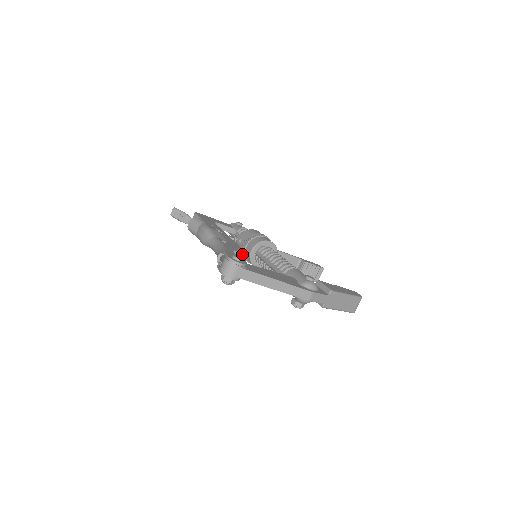
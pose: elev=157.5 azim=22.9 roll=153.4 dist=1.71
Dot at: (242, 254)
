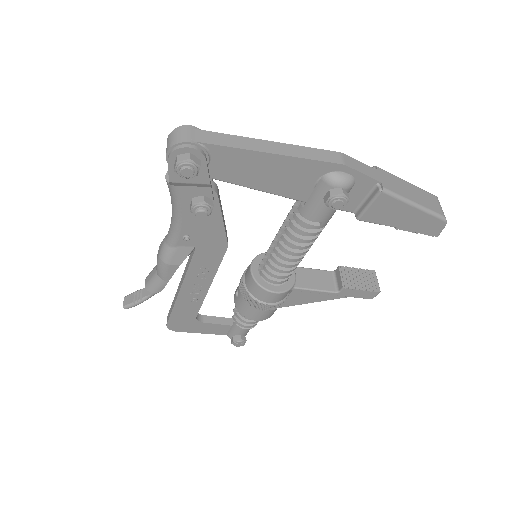
Dot at: occluded
